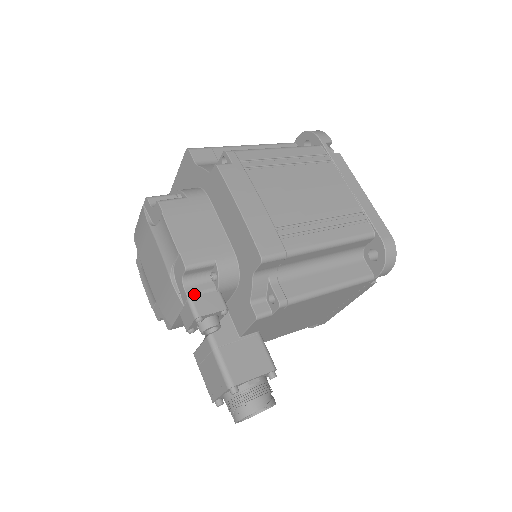
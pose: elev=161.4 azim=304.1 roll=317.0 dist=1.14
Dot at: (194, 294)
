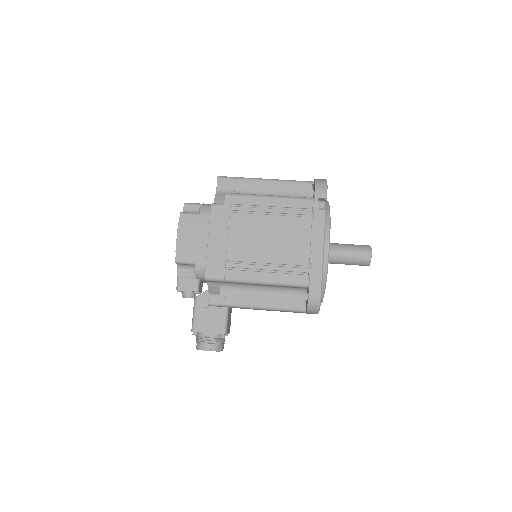
Dot at: (181, 276)
